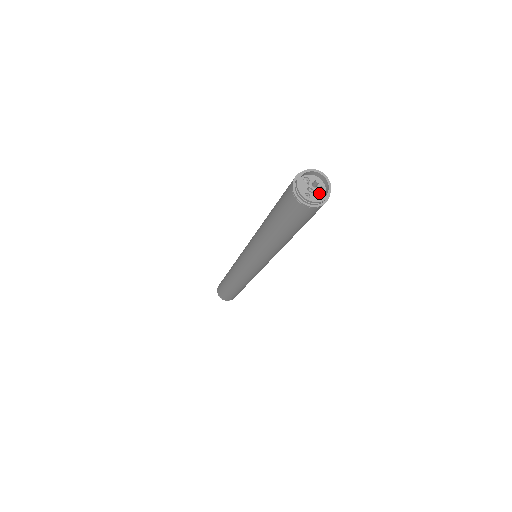
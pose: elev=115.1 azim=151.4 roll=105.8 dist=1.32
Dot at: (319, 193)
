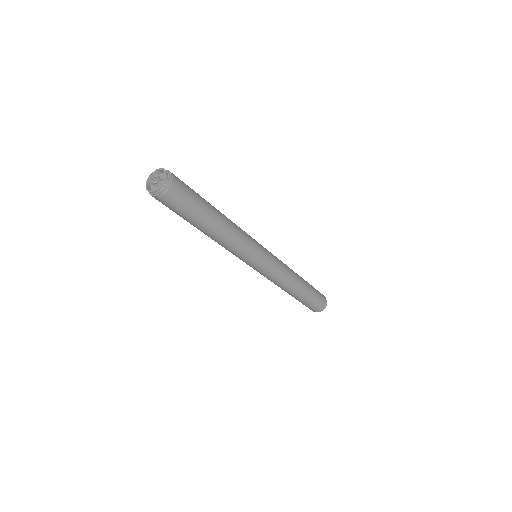
Dot at: occluded
